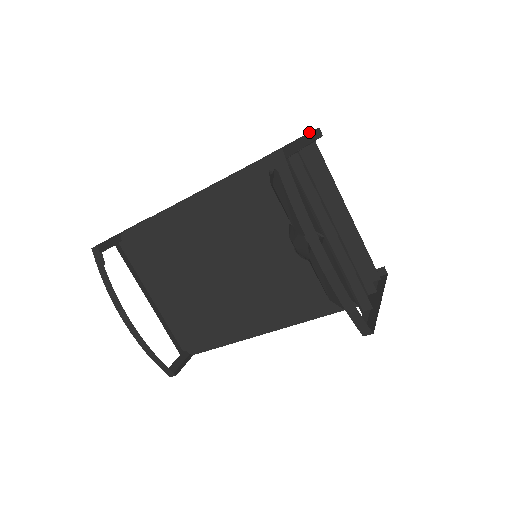
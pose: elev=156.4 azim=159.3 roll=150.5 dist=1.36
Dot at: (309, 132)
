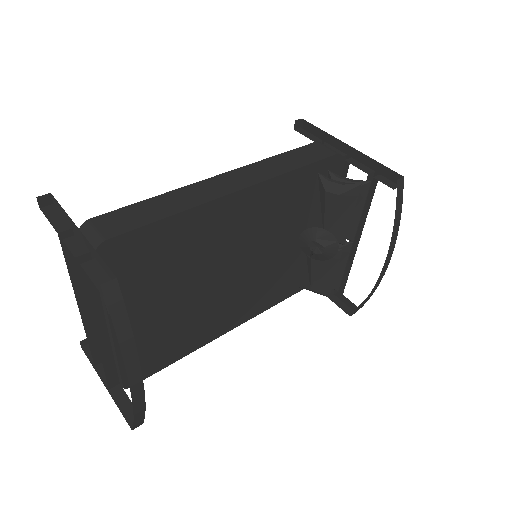
Dot at: occluded
